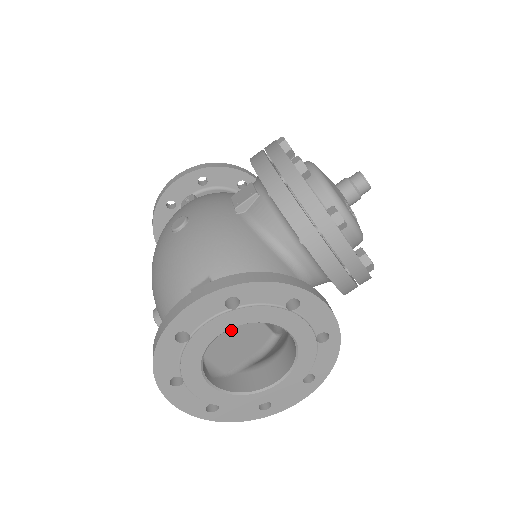
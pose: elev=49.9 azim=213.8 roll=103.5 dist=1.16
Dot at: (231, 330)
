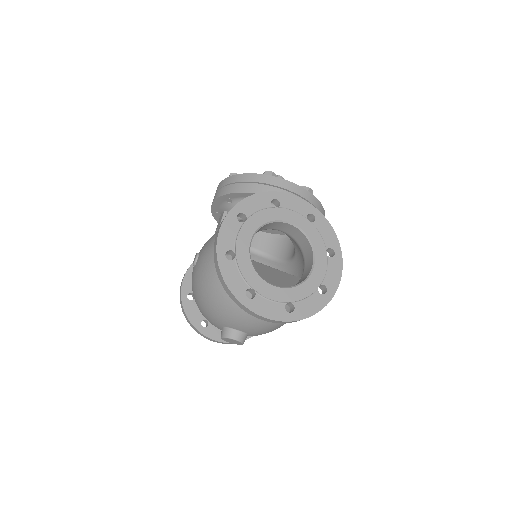
Dot at: (267, 274)
